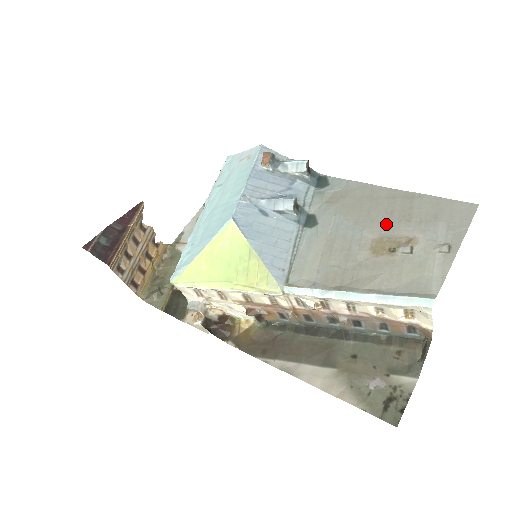
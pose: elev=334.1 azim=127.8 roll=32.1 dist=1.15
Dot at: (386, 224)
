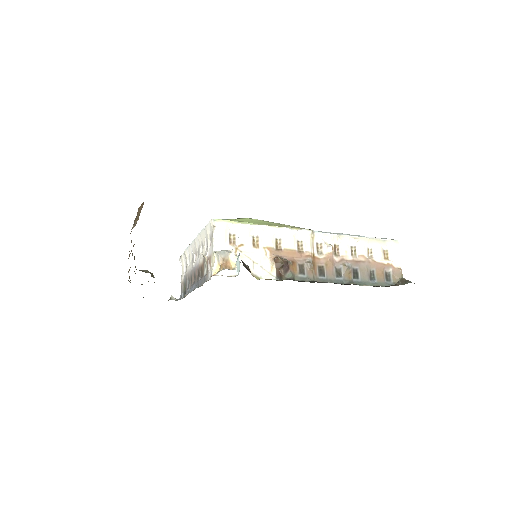
Dot at: occluded
